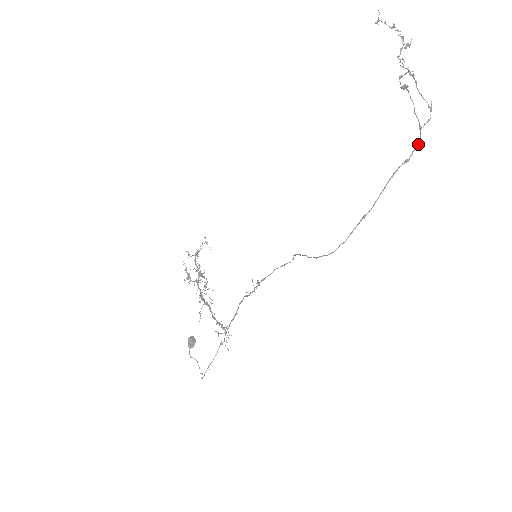
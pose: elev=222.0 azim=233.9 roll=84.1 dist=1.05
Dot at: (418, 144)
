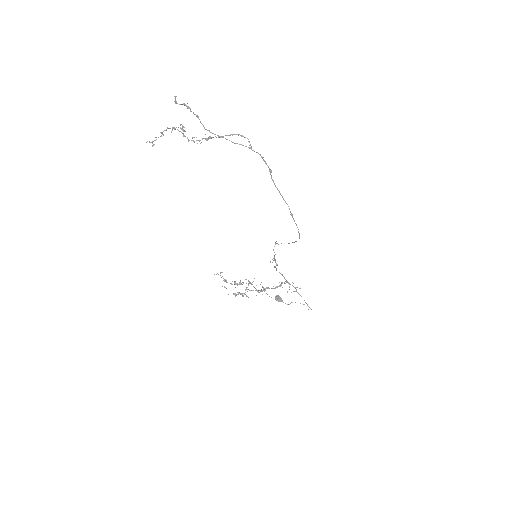
Dot at: occluded
